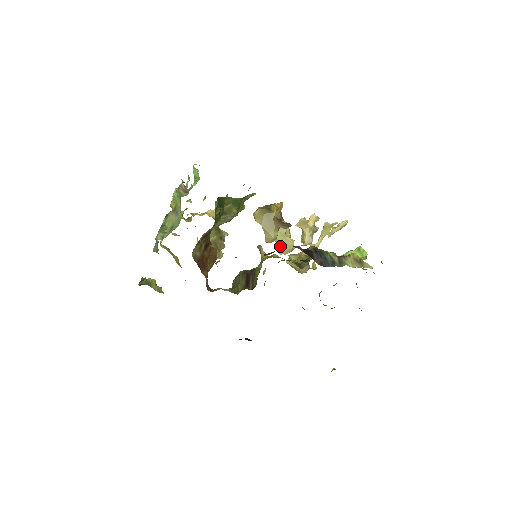
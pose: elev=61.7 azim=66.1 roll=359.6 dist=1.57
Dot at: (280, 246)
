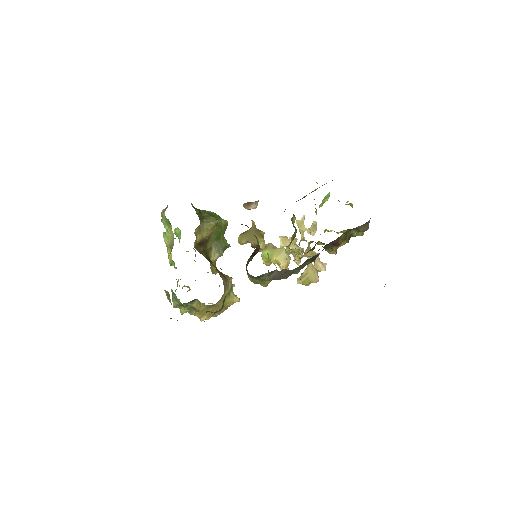
Dot at: (276, 258)
